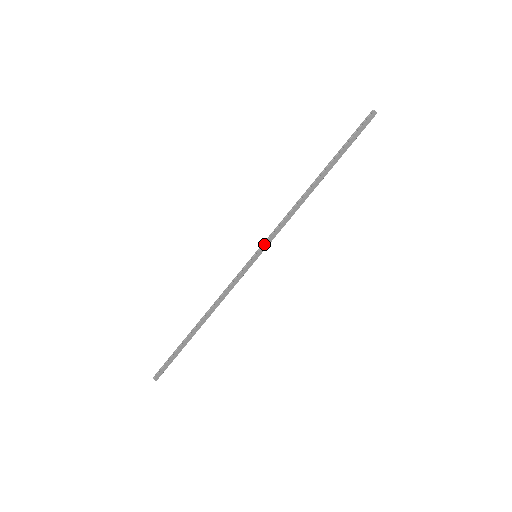
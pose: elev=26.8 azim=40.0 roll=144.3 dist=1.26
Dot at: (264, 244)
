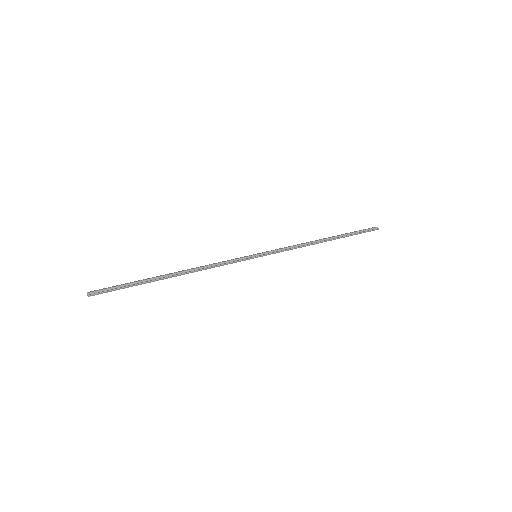
Dot at: (268, 251)
